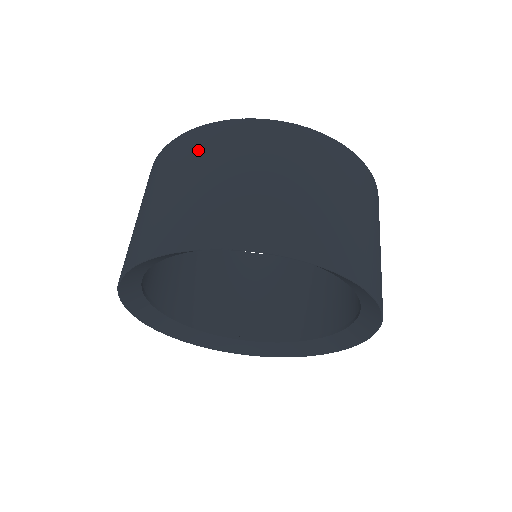
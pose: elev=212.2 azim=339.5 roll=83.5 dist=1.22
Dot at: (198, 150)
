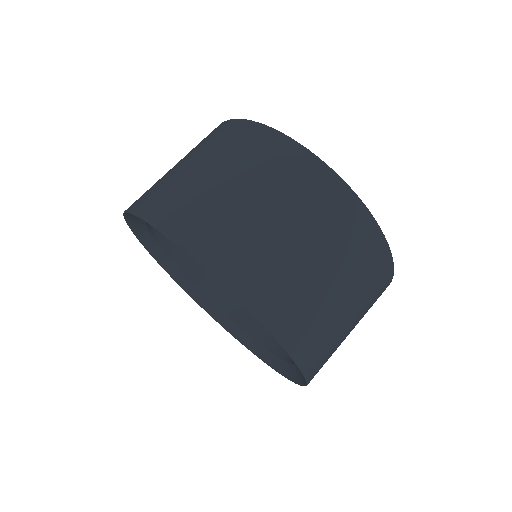
Dot at: (276, 167)
